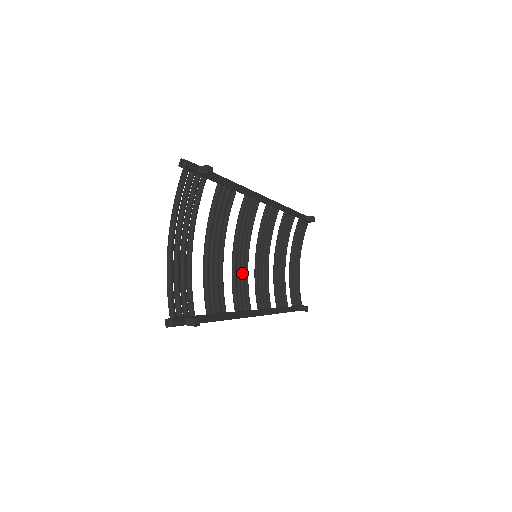
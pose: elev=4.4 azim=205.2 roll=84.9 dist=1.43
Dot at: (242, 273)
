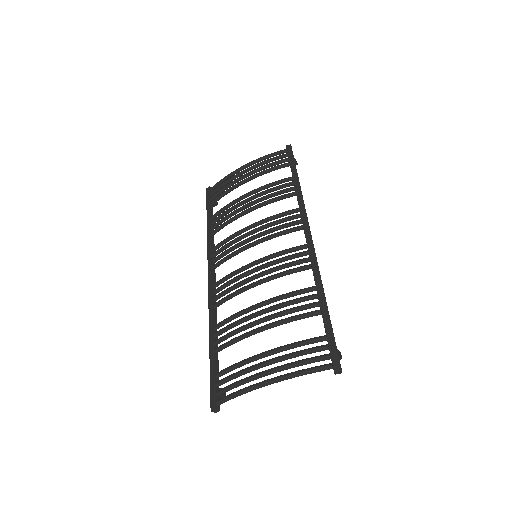
Dot at: occluded
